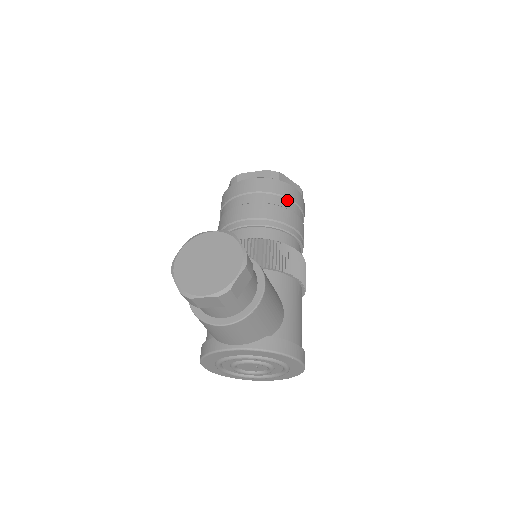
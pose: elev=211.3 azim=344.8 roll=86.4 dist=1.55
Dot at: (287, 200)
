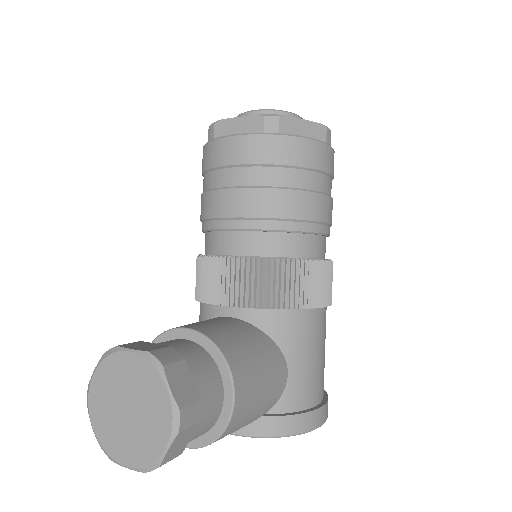
Dot at: (294, 170)
